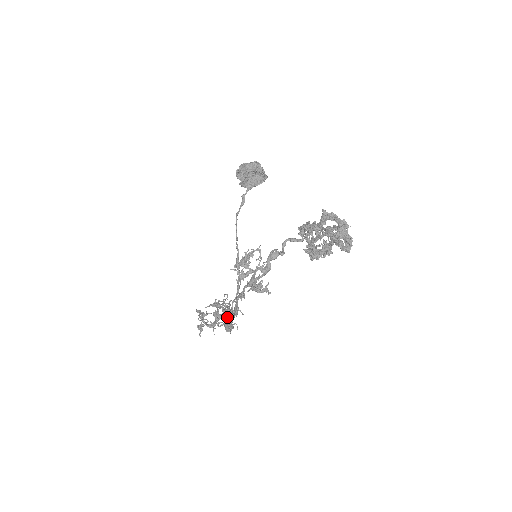
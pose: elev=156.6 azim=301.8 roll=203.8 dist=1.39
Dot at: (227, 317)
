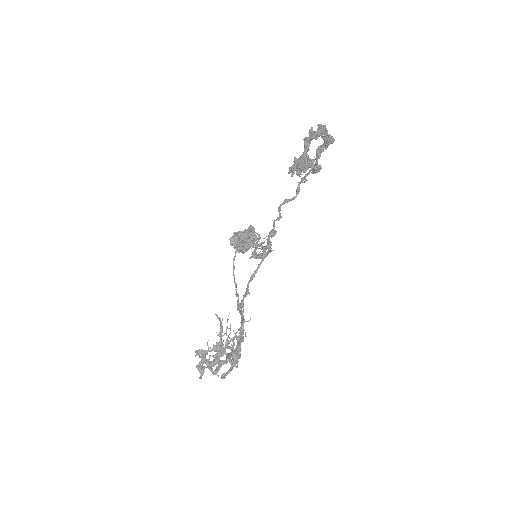
Dot at: (232, 350)
